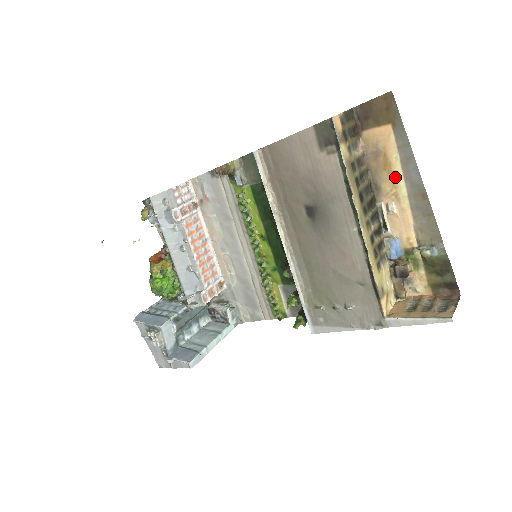
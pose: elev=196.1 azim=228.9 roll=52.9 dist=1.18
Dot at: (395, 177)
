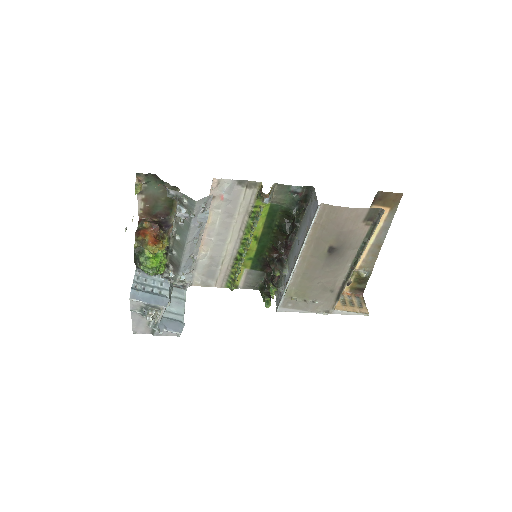
Dot at: occluded
